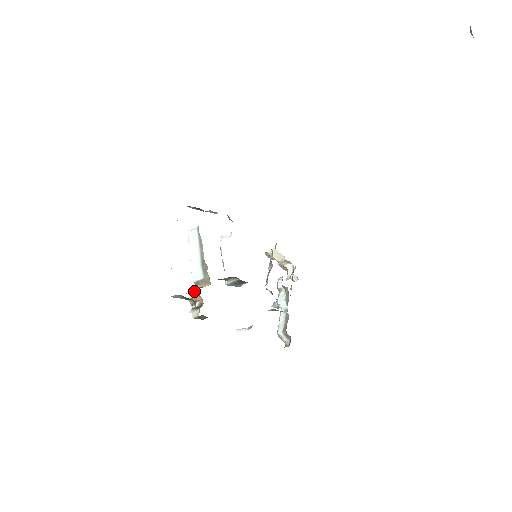
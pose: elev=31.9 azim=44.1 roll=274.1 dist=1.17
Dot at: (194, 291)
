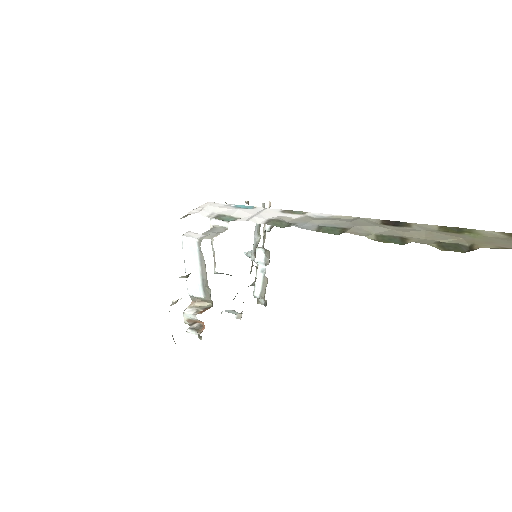
Dot at: (196, 318)
